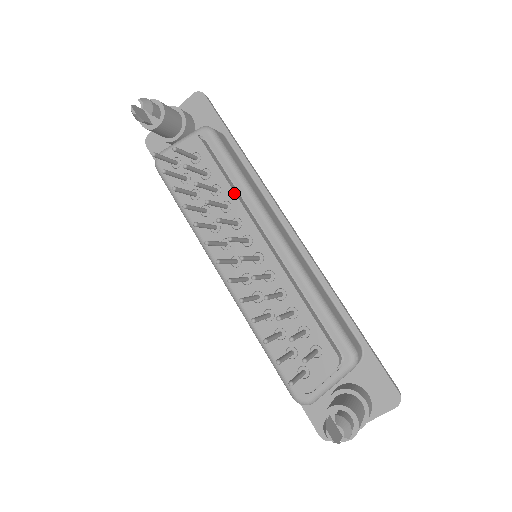
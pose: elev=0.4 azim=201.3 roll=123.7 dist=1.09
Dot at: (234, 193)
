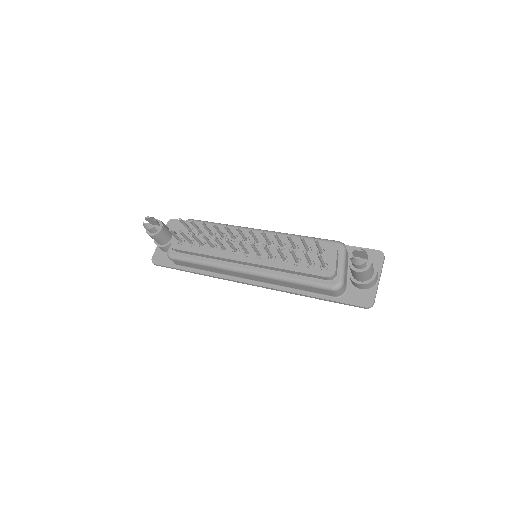
Dot at: (223, 228)
